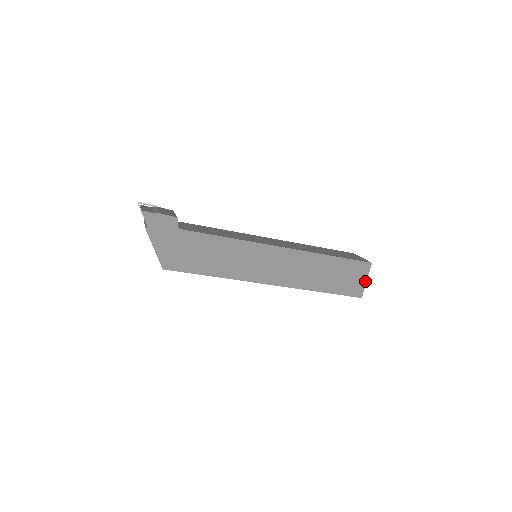
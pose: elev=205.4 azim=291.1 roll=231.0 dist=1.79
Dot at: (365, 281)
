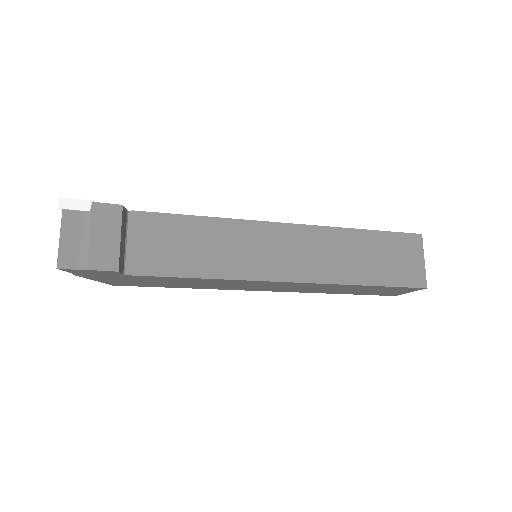
Dot at: (408, 292)
